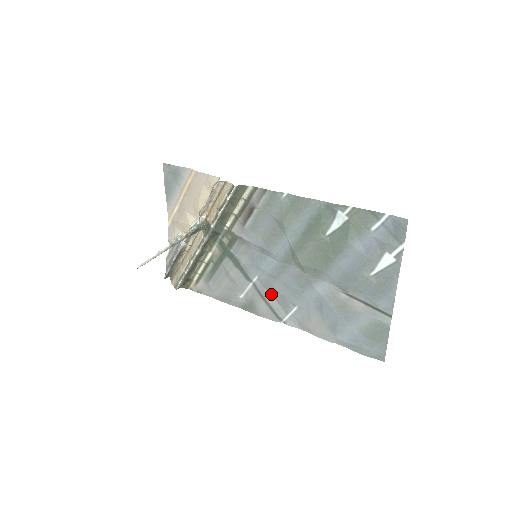
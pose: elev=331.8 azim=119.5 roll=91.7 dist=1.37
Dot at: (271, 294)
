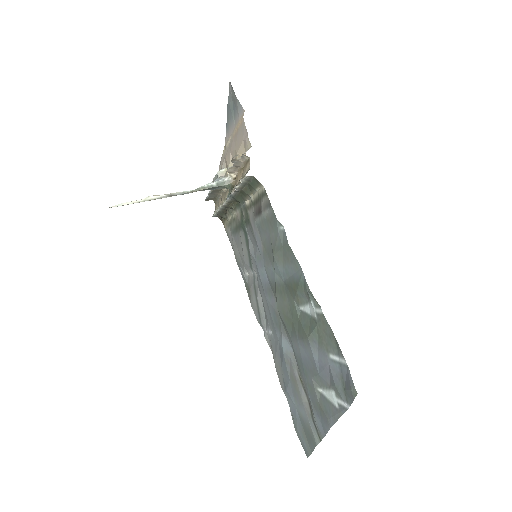
Dot at: occluded
